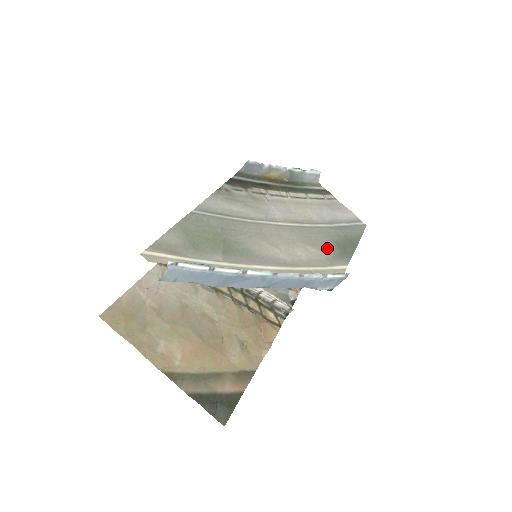
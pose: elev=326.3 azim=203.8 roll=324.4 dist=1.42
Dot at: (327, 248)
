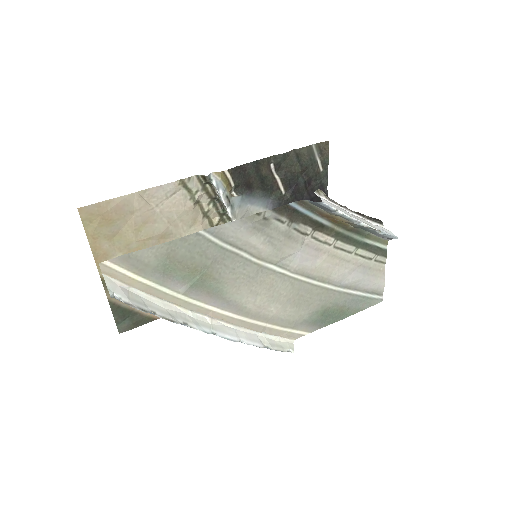
Dot at: (308, 312)
